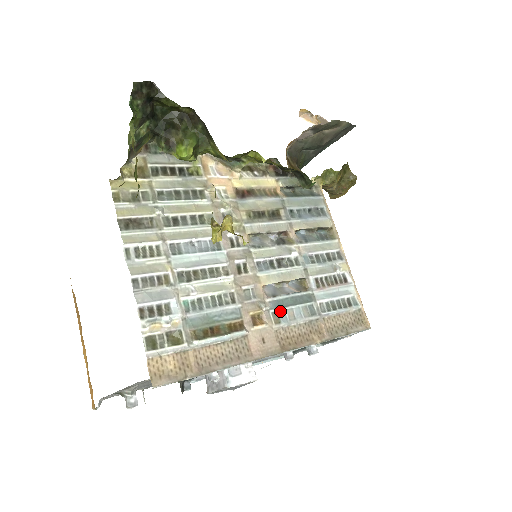
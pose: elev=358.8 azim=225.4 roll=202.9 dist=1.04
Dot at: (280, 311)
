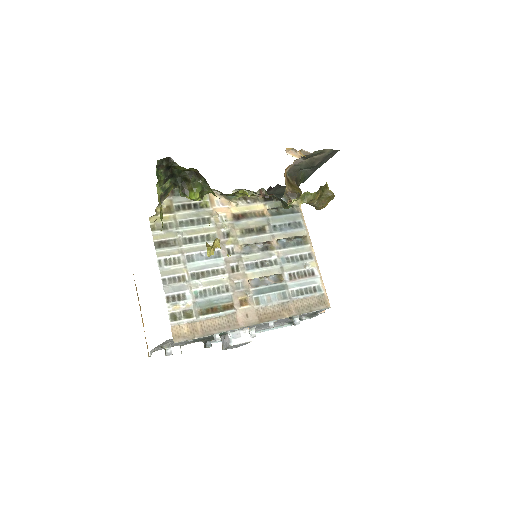
Dot at: (260, 296)
